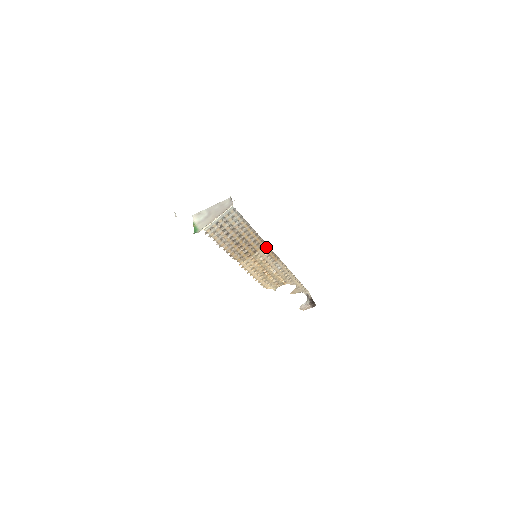
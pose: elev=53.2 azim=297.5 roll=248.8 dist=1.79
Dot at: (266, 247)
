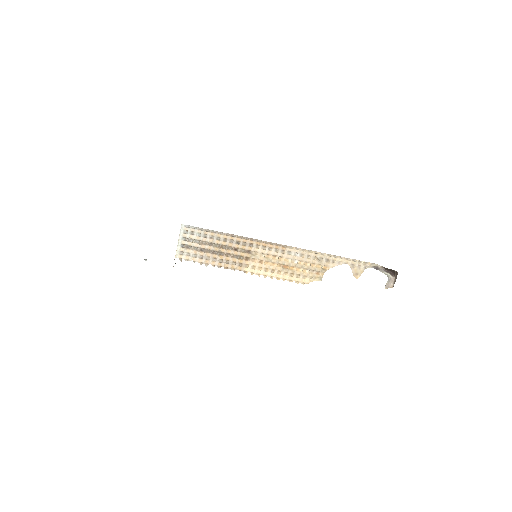
Dot at: (257, 242)
